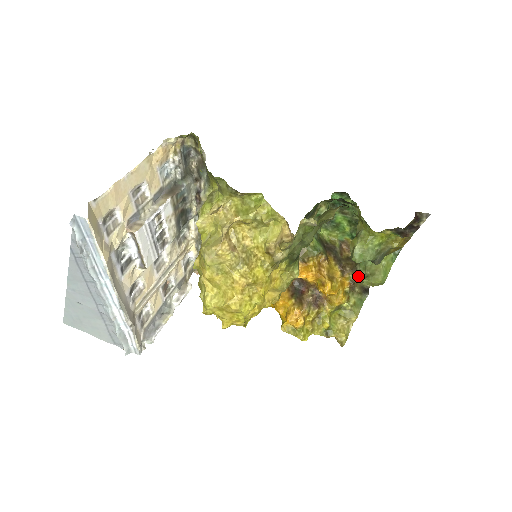
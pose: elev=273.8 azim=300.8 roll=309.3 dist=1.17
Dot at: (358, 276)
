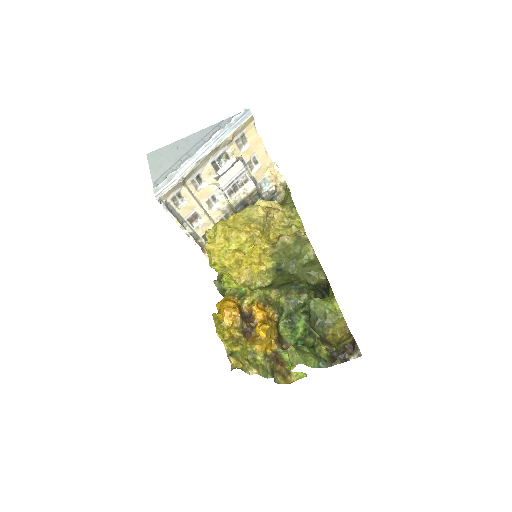
Dot at: occluded
